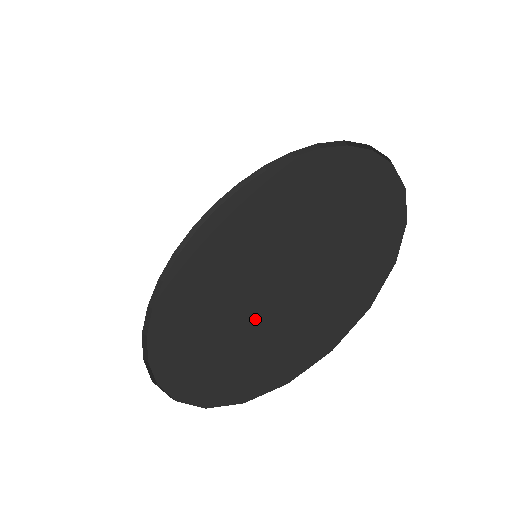
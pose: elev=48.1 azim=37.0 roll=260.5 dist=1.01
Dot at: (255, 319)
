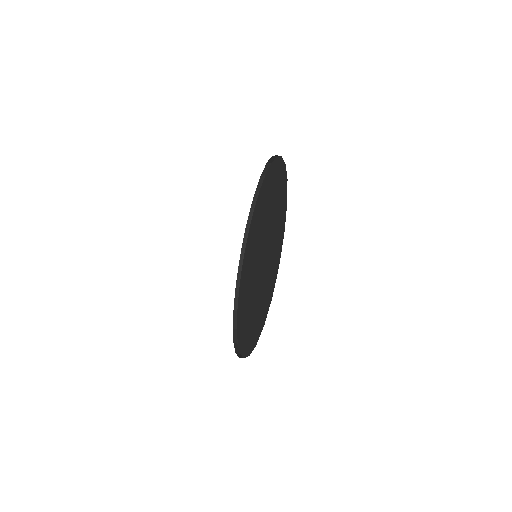
Dot at: (268, 258)
